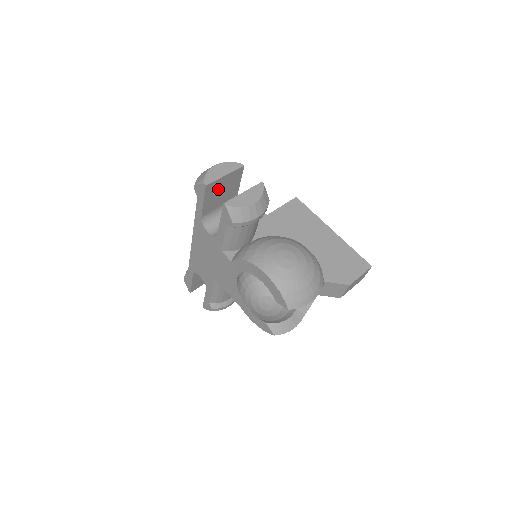
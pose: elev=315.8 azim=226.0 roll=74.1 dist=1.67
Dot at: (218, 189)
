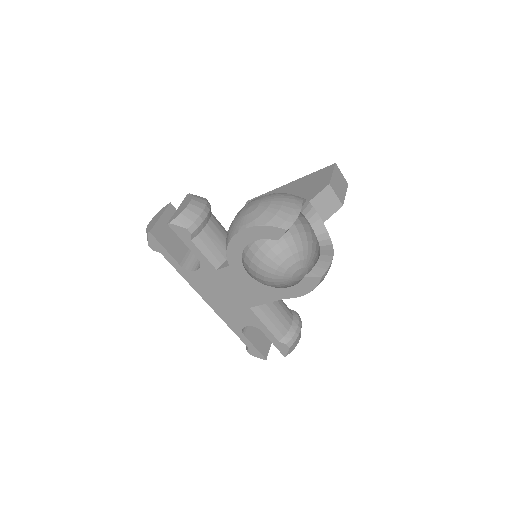
Dot at: (168, 232)
